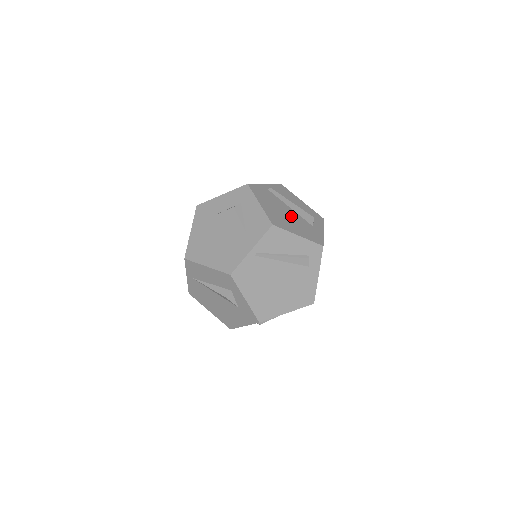
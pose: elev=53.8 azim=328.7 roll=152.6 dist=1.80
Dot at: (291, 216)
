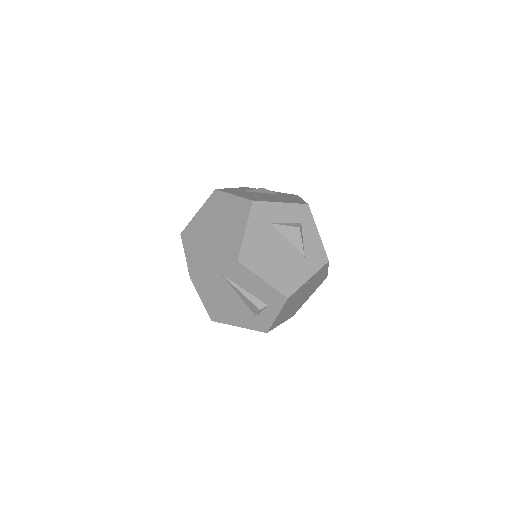
Dot at: occluded
